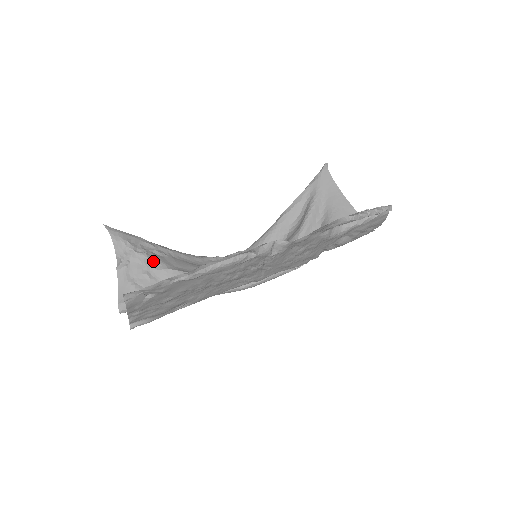
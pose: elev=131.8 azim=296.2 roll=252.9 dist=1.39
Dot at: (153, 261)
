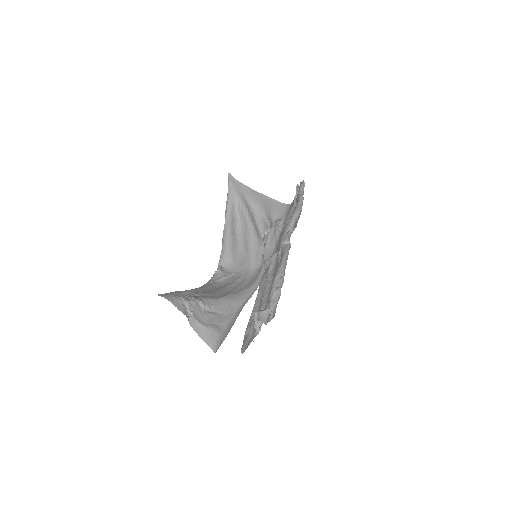
Dot at: (205, 301)
